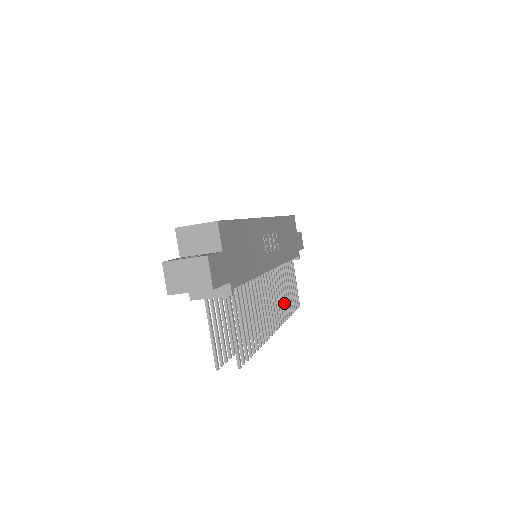
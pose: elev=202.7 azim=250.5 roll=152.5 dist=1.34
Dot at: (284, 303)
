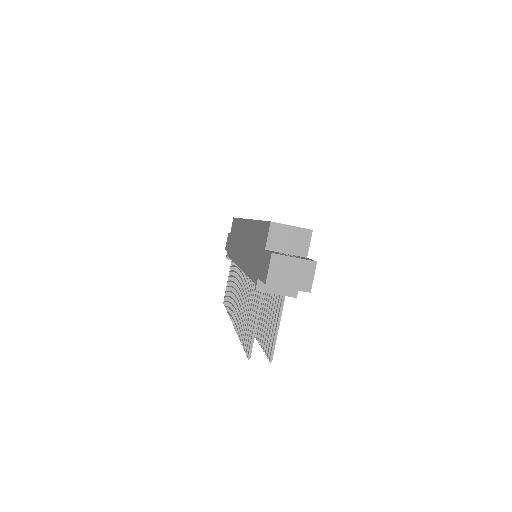
Dot at: occluded
